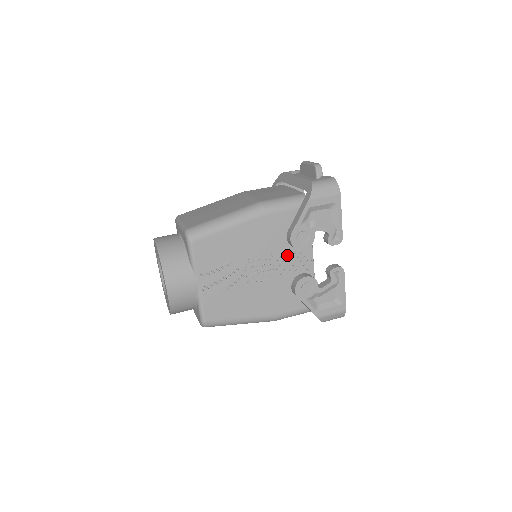
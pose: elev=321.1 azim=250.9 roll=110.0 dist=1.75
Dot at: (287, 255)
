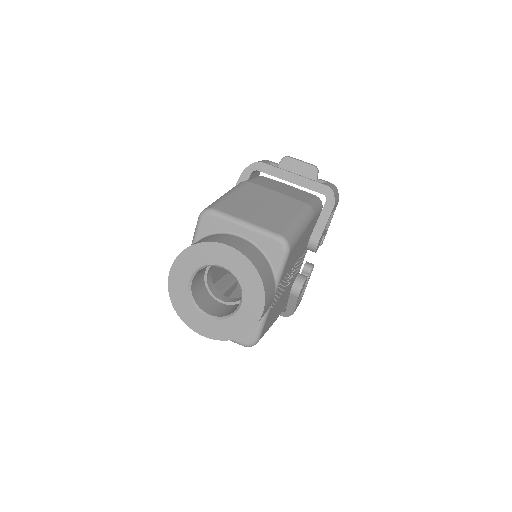
Dot at: (302, 257)
